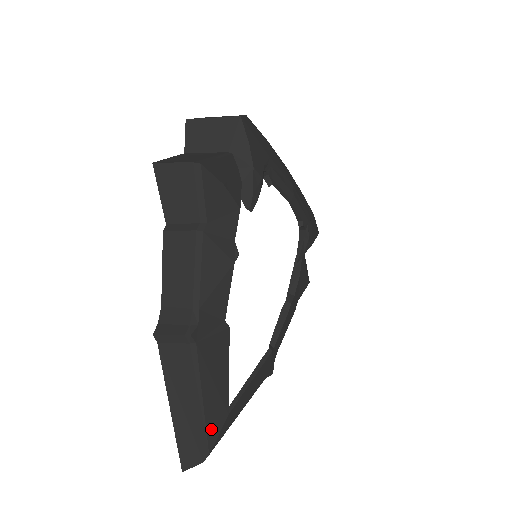
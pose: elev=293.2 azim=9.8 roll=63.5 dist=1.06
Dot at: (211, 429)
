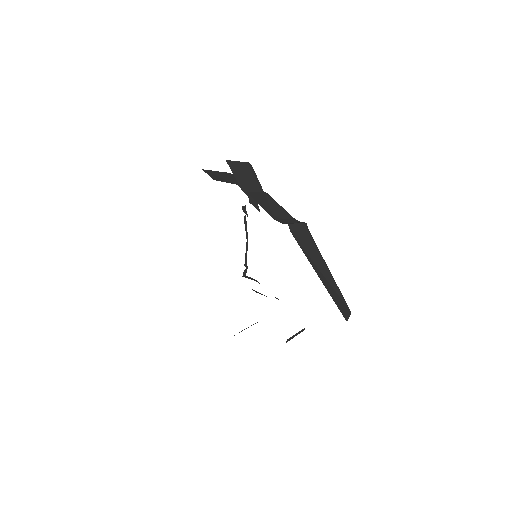
Dot at: occluded
